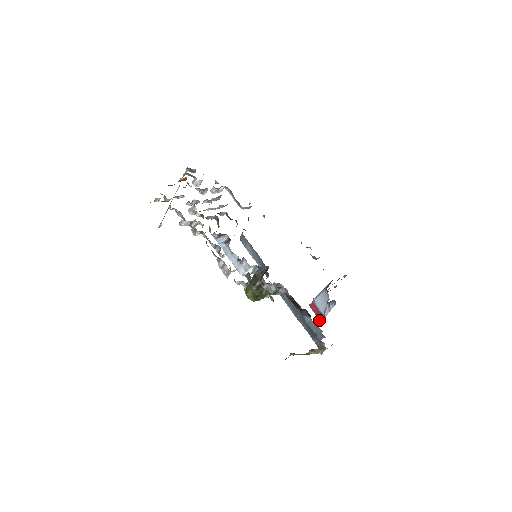
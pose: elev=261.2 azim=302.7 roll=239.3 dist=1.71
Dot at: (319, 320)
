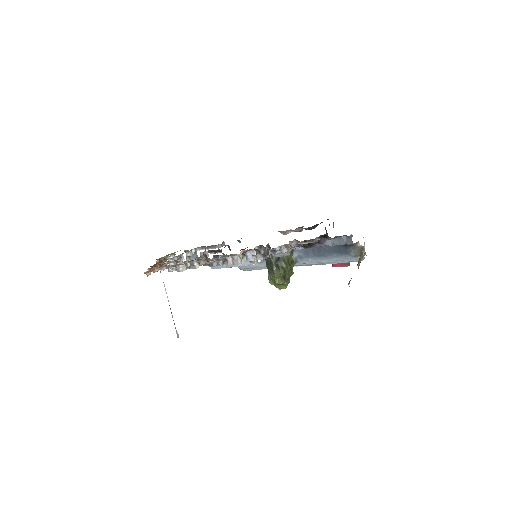
Dot at: occluded
